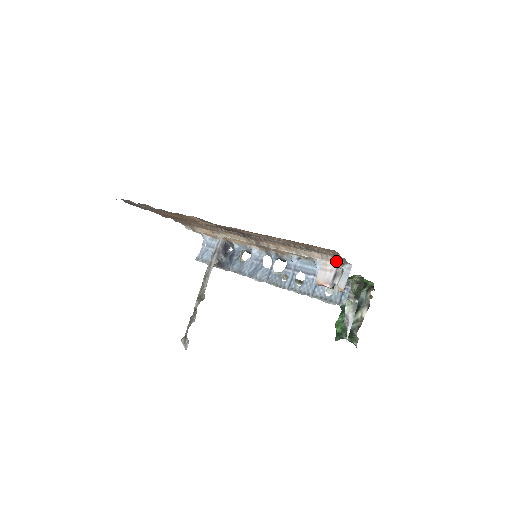
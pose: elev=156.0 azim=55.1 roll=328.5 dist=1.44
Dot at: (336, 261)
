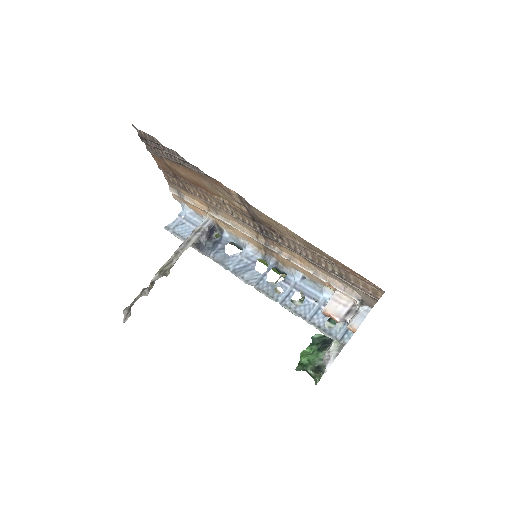
Dot at: (360, 299)
